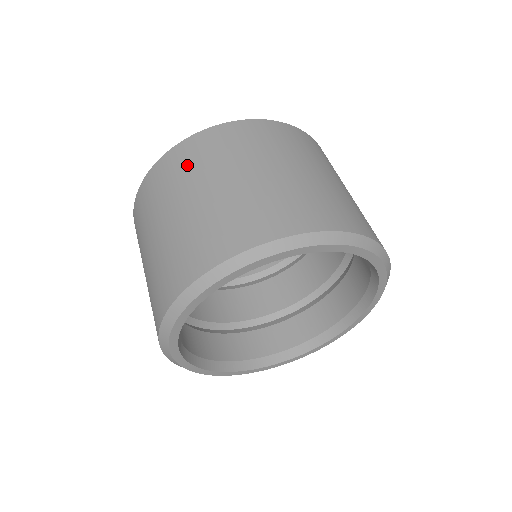
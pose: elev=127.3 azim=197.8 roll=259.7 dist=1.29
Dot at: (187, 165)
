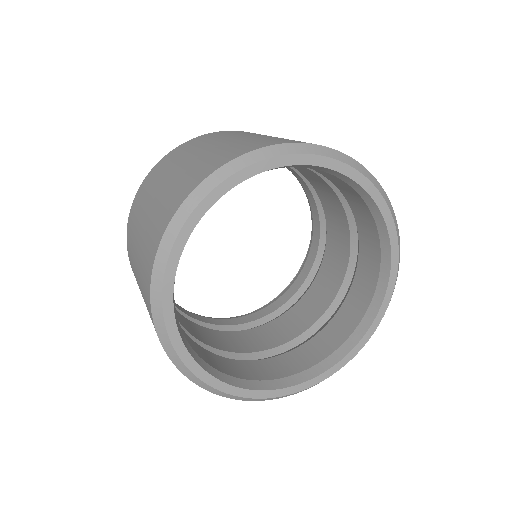
Dot at: (240, 132)
